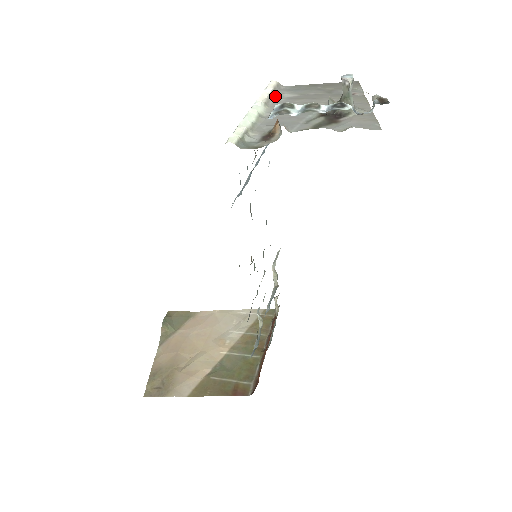
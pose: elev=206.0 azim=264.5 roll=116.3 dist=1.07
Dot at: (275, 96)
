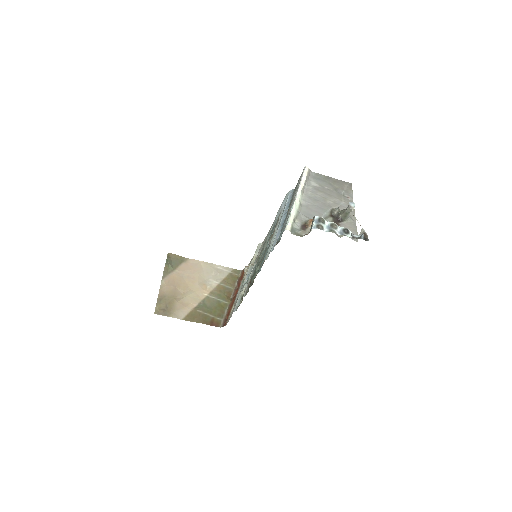
Dot at: (307, 182)
